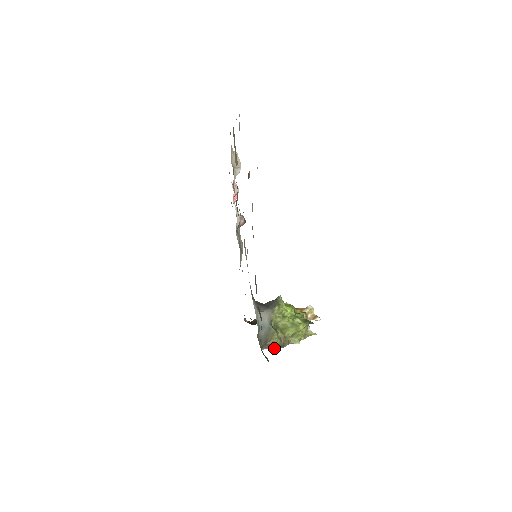
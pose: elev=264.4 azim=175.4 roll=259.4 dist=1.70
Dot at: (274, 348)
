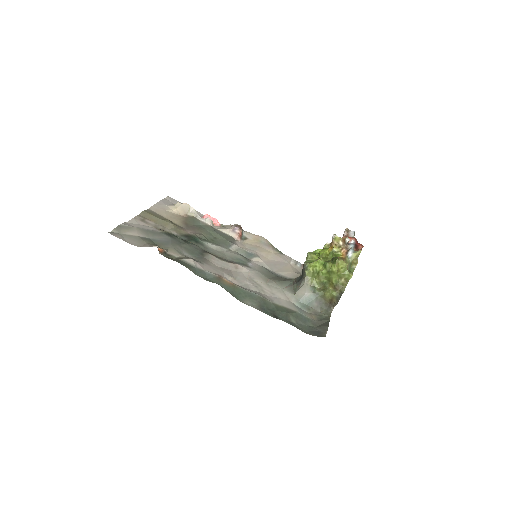
Dot at: (336, 302)
